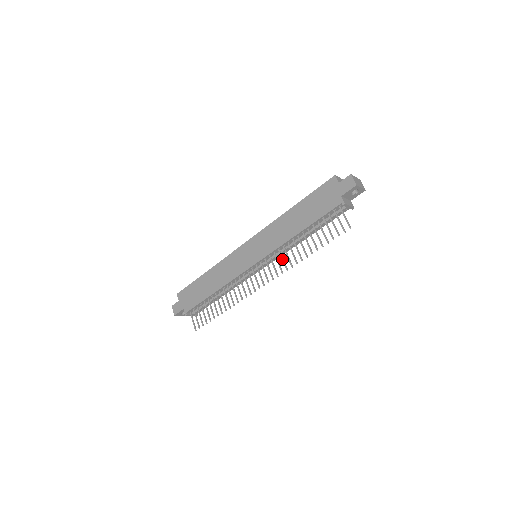
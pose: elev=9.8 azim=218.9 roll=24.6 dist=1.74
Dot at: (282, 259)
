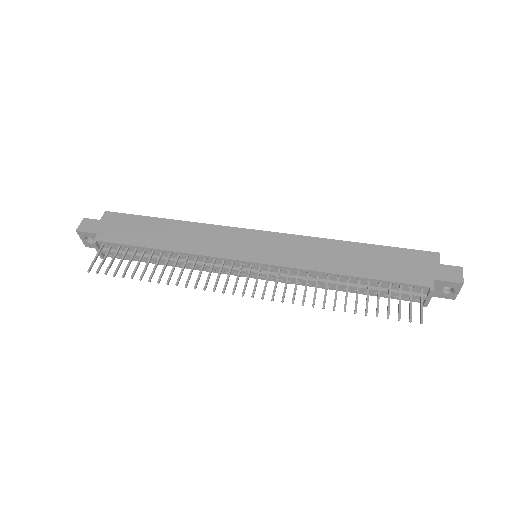
Dot at: (296, 285)
